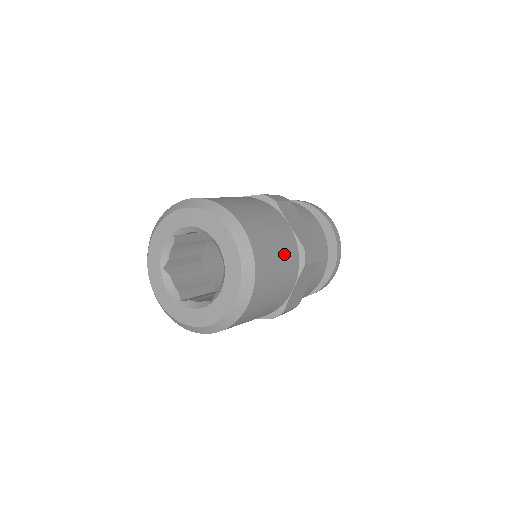
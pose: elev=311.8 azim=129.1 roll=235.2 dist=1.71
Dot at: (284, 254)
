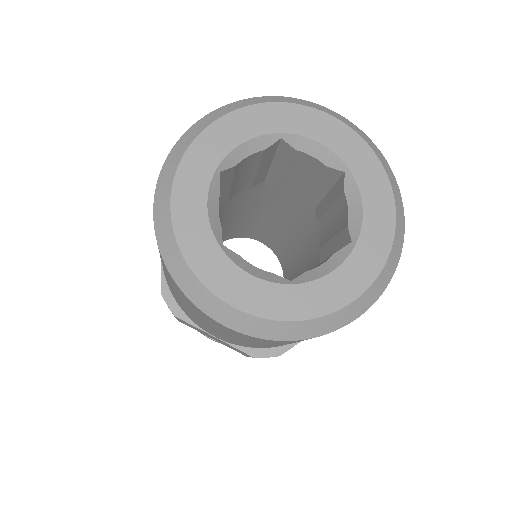
Dot at: occluded
